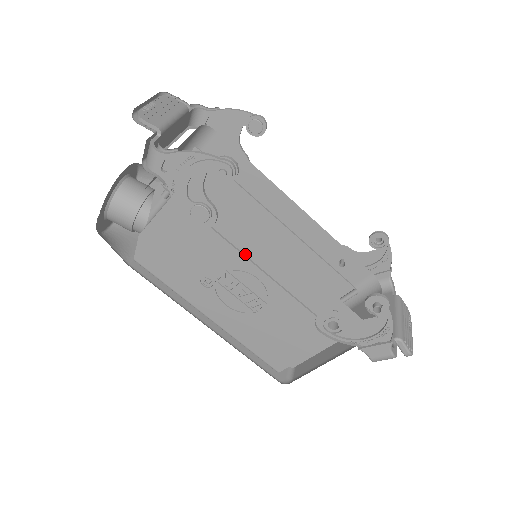
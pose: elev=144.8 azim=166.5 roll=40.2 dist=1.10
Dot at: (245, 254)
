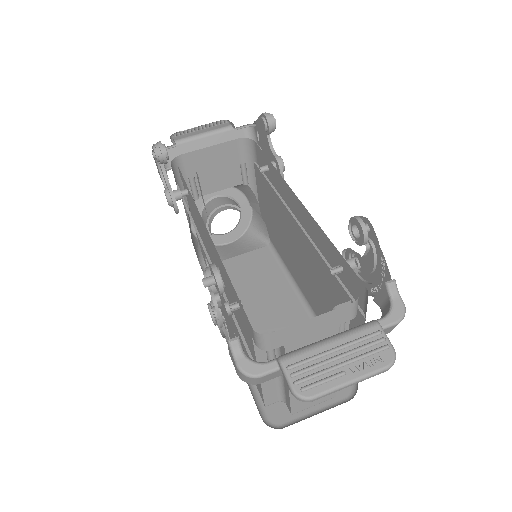
Dot at: occluded
